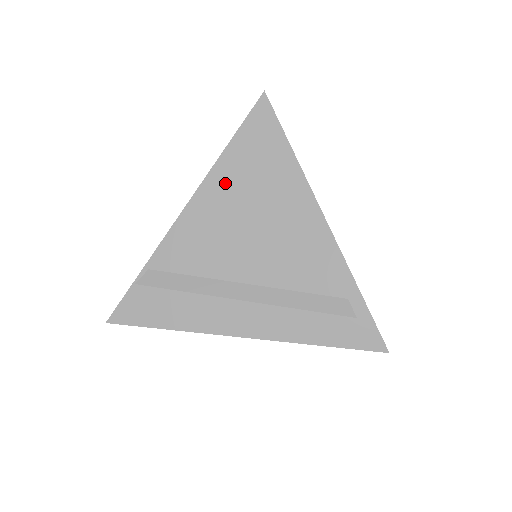
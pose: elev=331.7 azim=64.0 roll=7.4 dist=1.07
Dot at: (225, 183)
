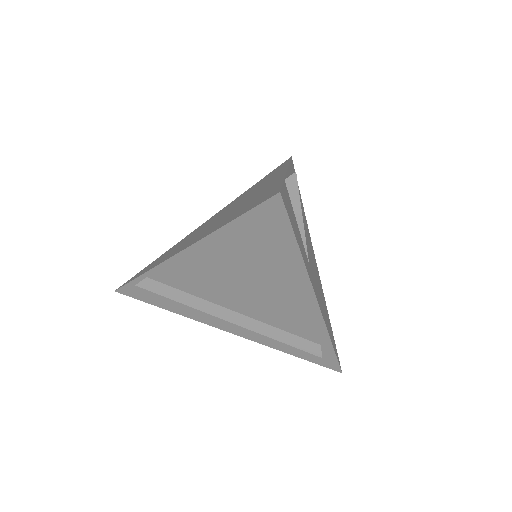
Dot at: (221, 251)
